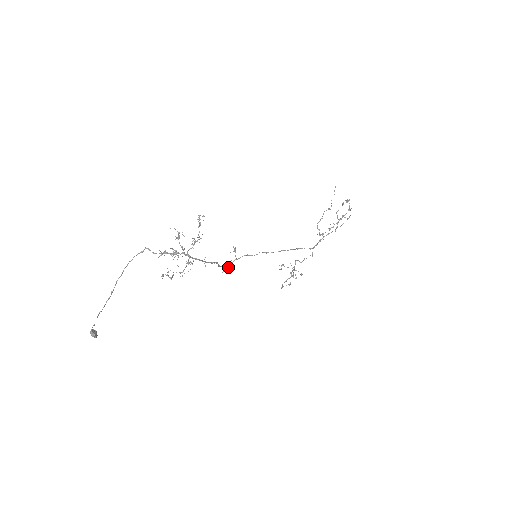
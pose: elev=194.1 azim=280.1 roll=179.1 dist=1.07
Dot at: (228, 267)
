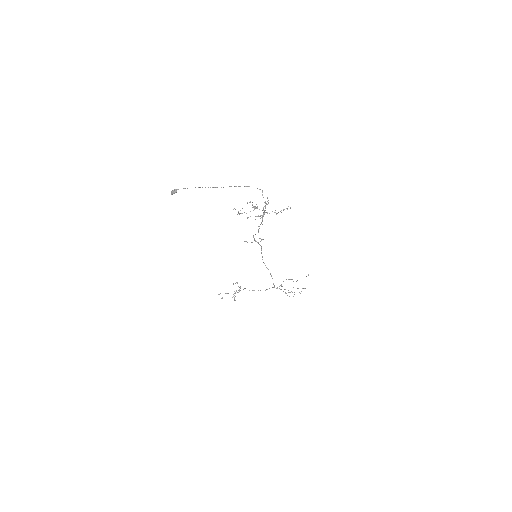
Dot at: (251, 242)
